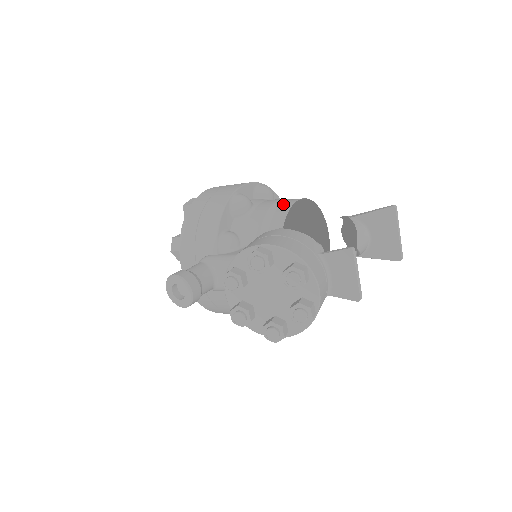
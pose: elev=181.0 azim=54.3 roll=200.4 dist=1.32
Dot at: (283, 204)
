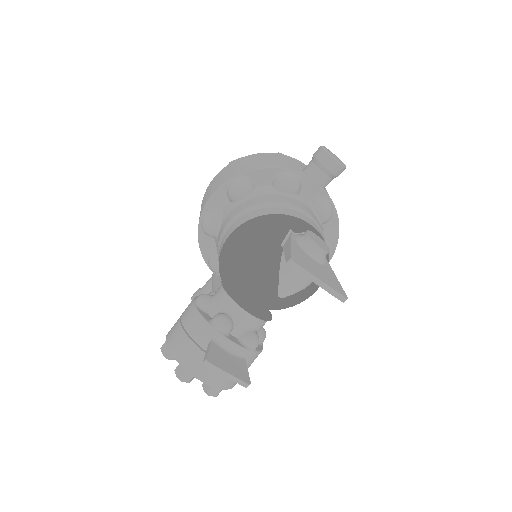
Dot at: (223, 238)
